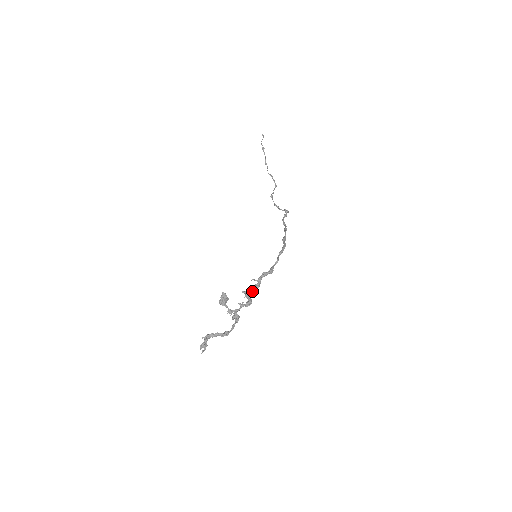
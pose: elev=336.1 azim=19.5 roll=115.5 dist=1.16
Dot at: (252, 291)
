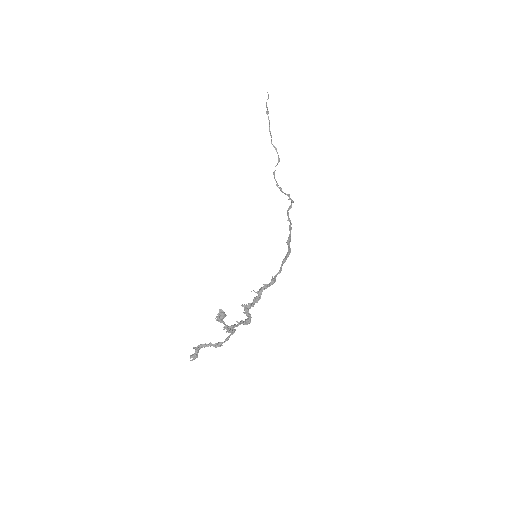
Dot at: (251, 305)
